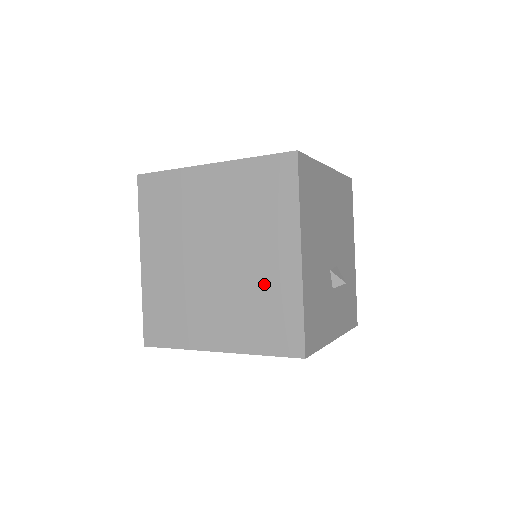
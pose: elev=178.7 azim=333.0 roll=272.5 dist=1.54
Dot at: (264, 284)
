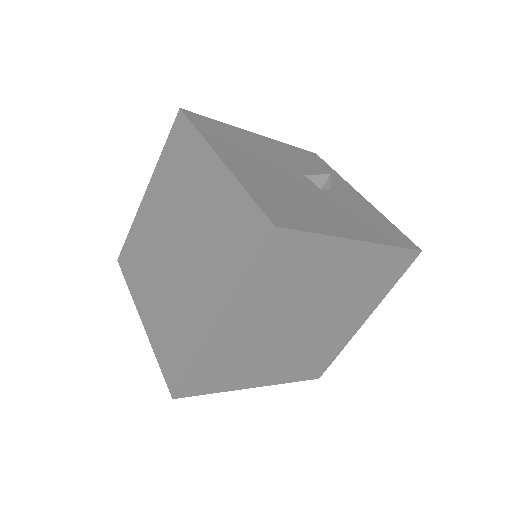
Dot at: (355, 278)
